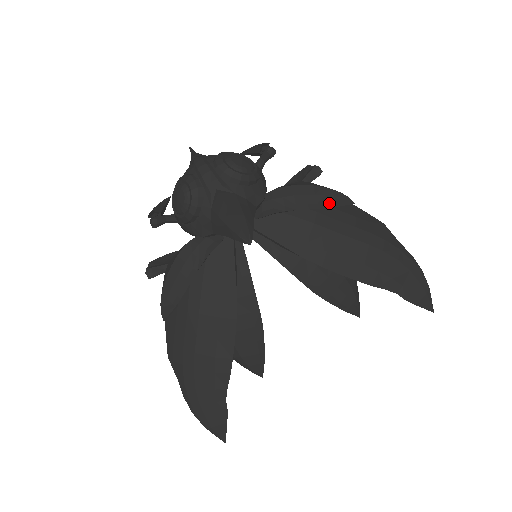
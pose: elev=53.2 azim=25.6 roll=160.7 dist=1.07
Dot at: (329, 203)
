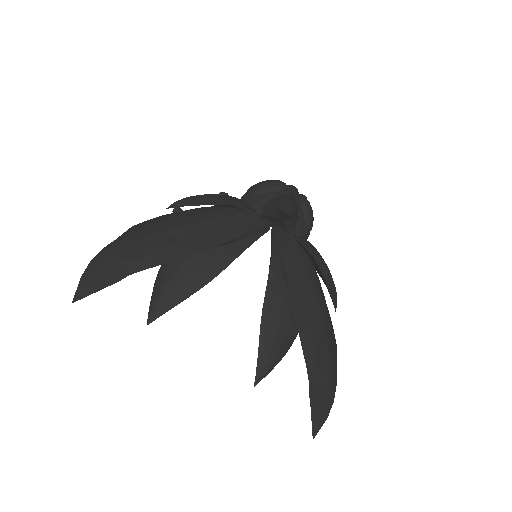
Dot at: (328, 283)
